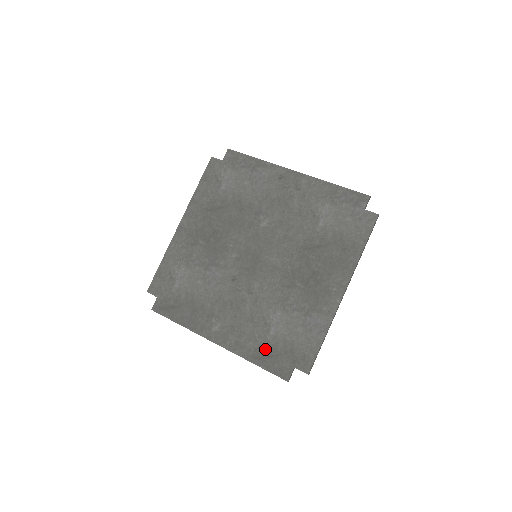
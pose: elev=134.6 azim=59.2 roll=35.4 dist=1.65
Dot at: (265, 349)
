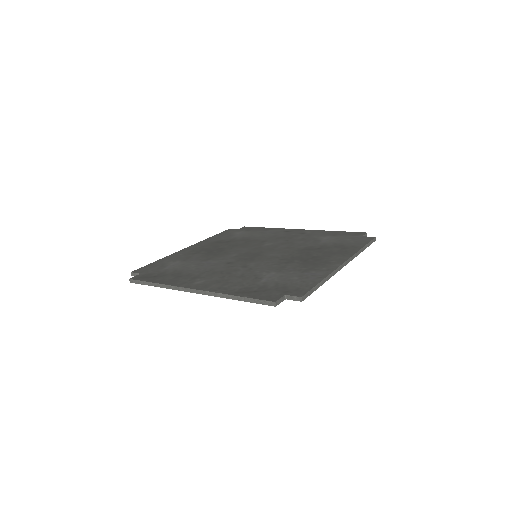
Dot at: (252, 288)
